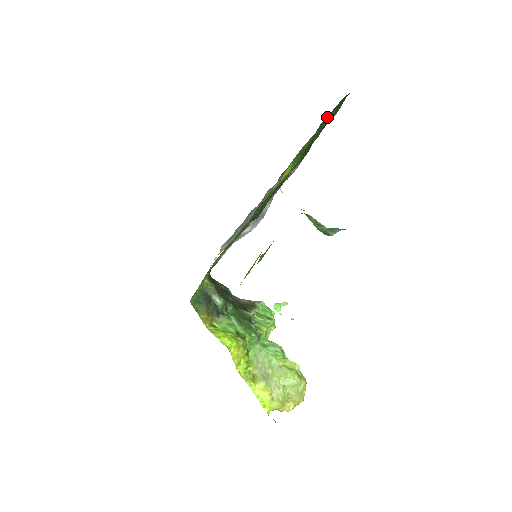
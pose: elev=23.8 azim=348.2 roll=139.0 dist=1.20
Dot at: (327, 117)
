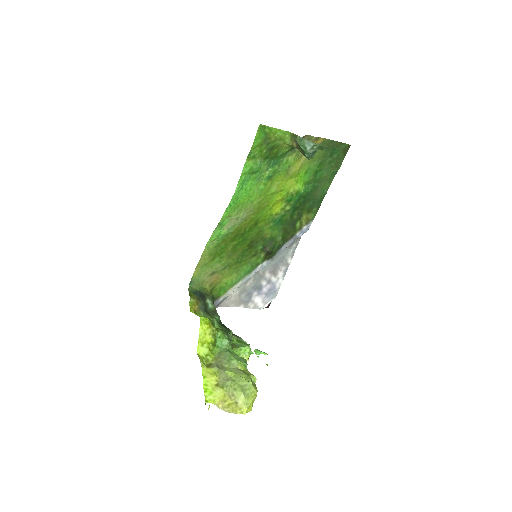
Dot at: (332, 156)
